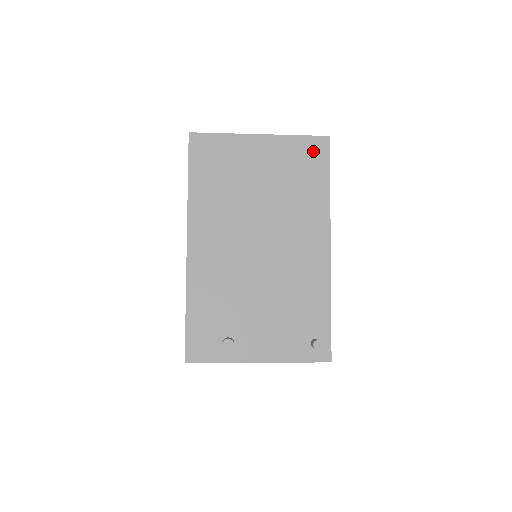
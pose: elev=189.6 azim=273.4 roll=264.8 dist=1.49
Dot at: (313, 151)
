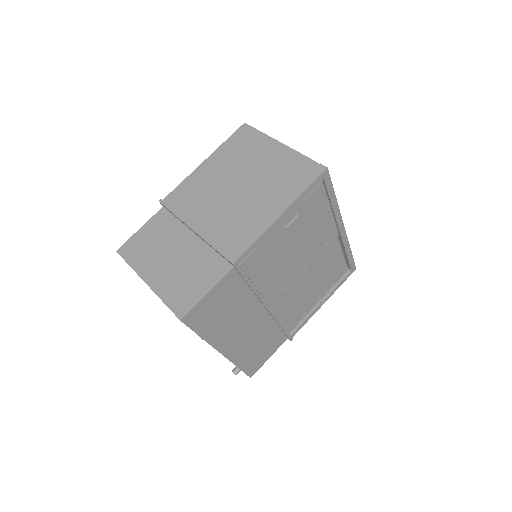
Dot at: occluded
